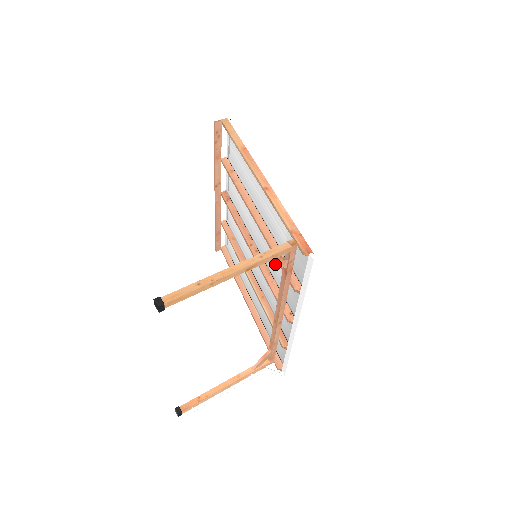
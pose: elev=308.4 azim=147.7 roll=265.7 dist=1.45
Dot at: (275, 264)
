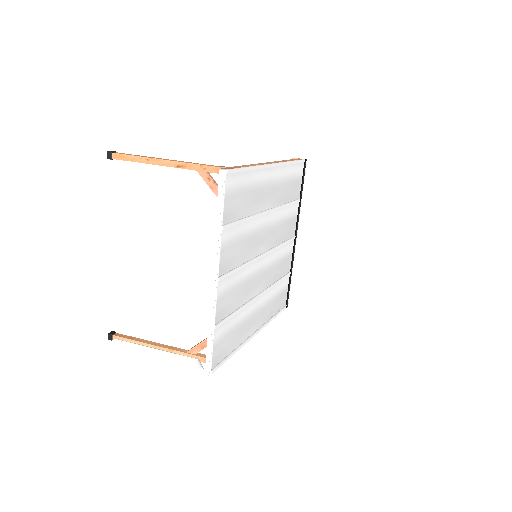
Dot at: (247, 242)
